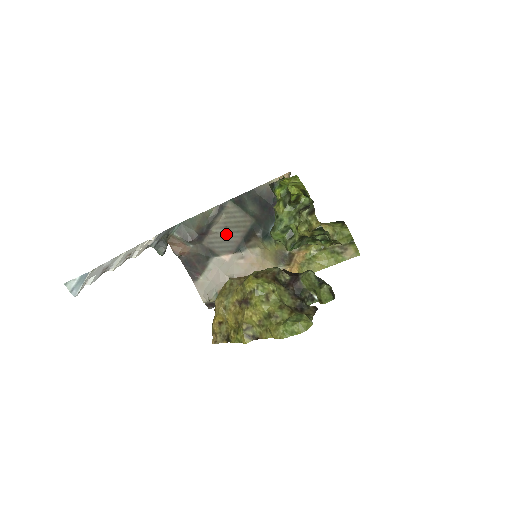
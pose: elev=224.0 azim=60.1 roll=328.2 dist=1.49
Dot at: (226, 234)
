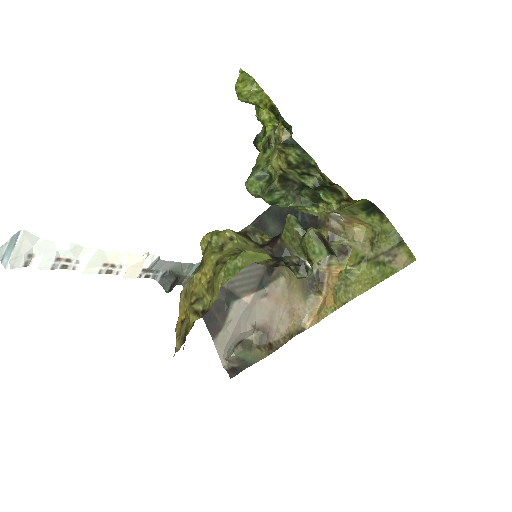
Dot at: (247, 268)
